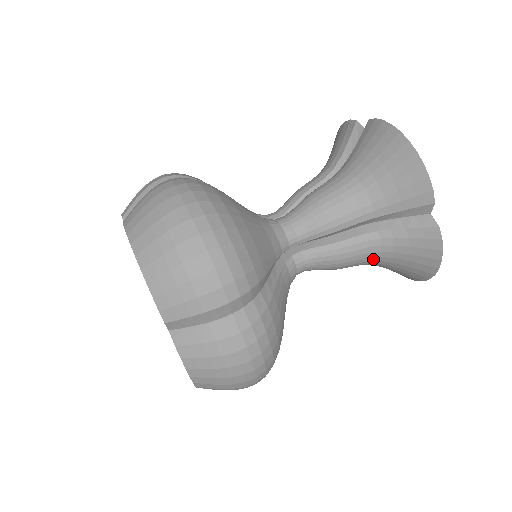
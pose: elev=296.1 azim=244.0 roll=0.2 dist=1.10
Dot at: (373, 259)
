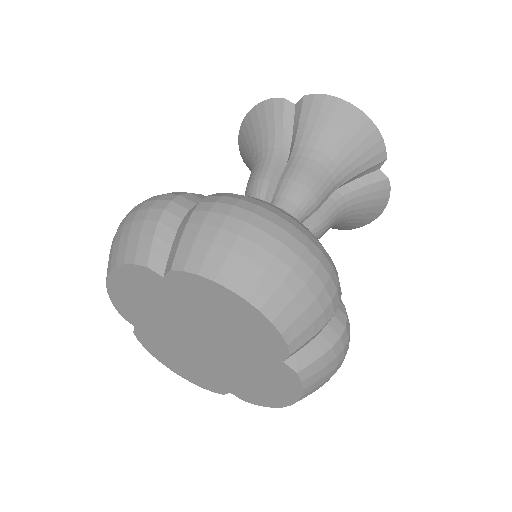
Dot at: (338, 222)
